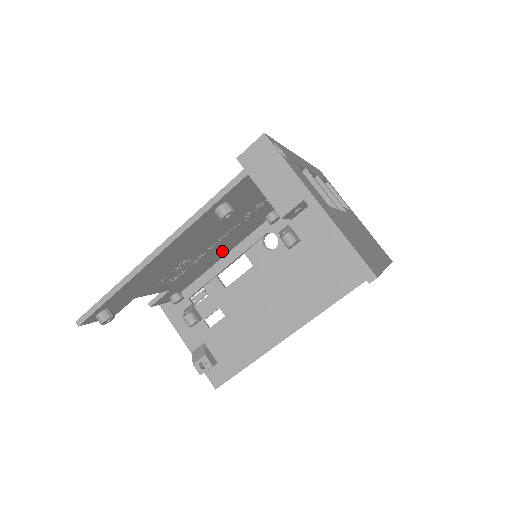
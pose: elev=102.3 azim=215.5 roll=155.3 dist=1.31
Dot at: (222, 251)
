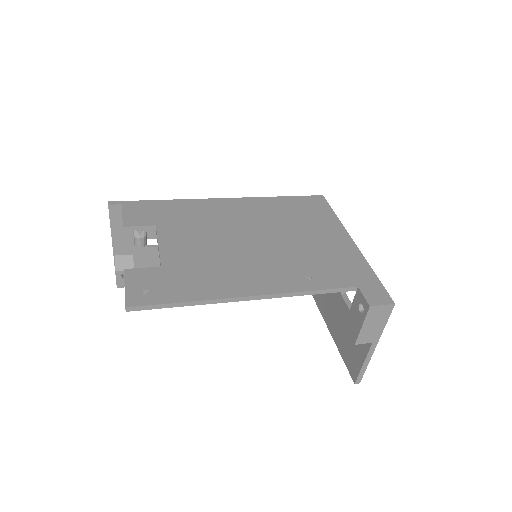
Dot at: occluded
